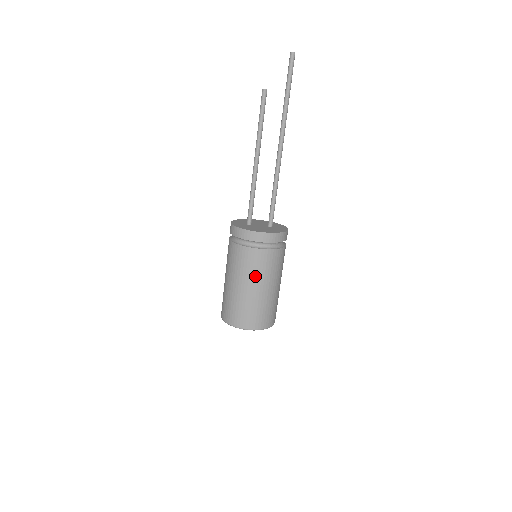
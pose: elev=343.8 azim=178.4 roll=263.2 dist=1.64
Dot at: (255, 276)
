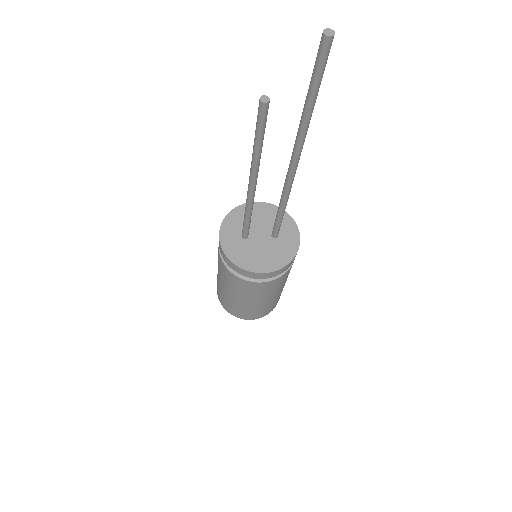
Dot at: (257, 296)
